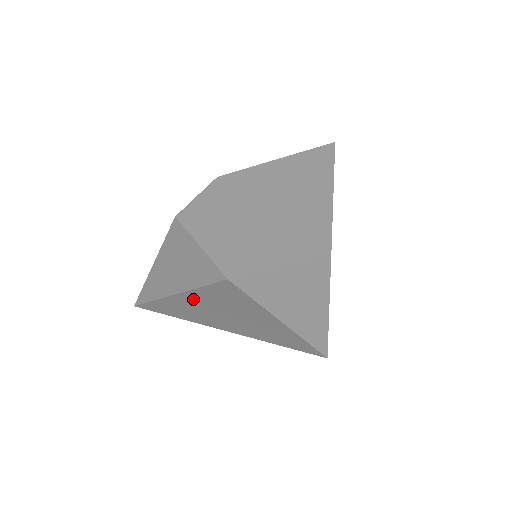
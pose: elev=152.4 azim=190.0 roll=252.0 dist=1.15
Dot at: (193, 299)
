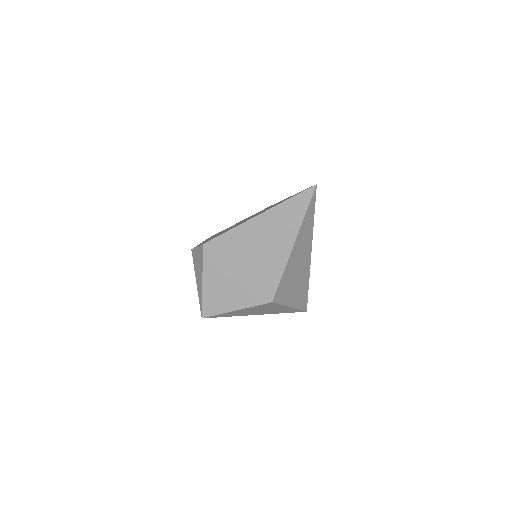
Dot at: occluded
